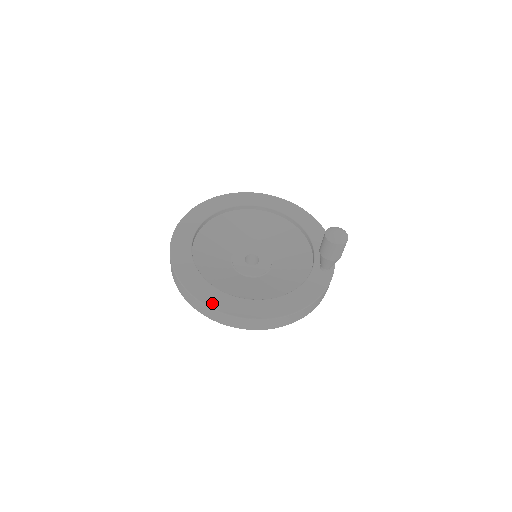
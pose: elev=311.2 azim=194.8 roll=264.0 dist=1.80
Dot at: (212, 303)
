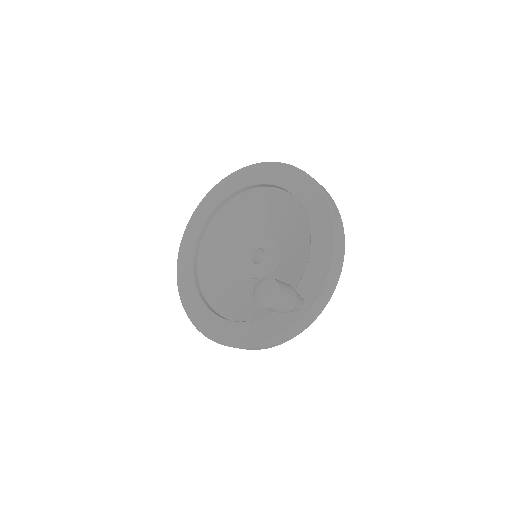
Dot at: (186, 303)
